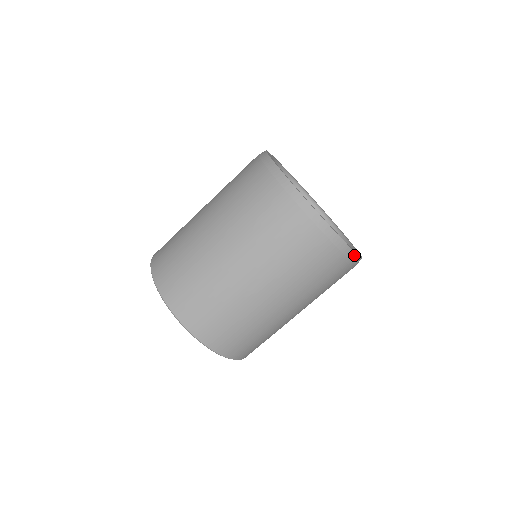
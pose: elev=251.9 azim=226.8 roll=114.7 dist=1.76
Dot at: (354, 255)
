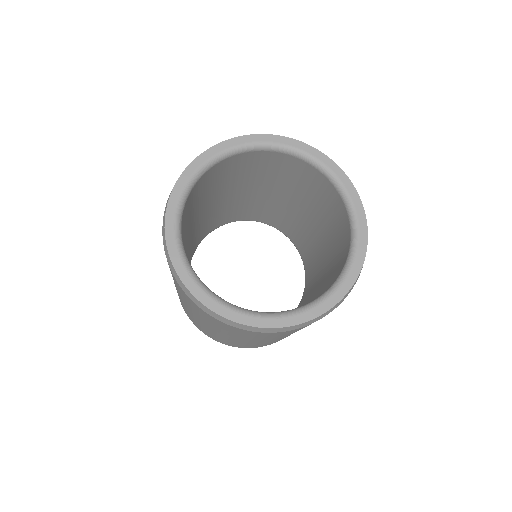
Dot at: (353, 285)
